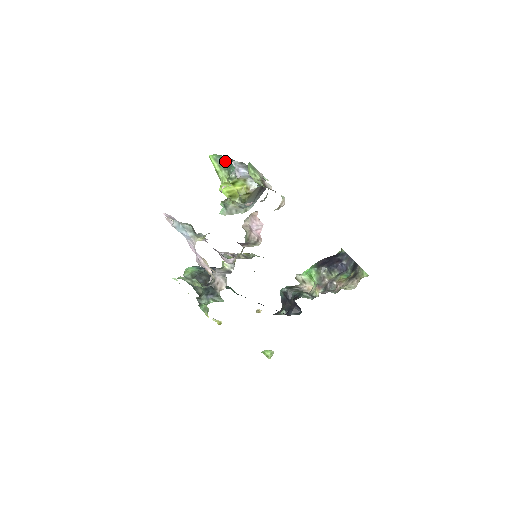
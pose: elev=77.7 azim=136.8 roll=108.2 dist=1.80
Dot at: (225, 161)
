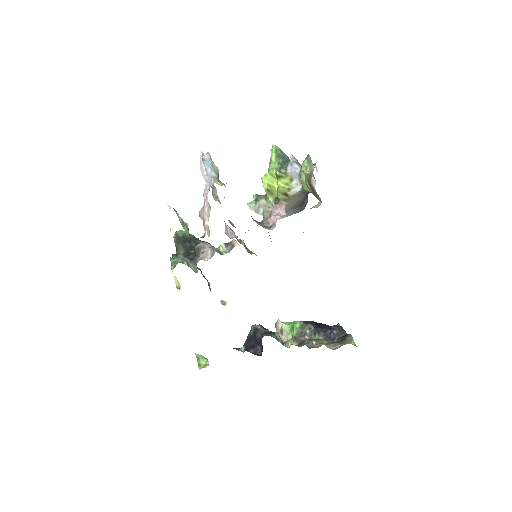
Dot at: (284, 157)
